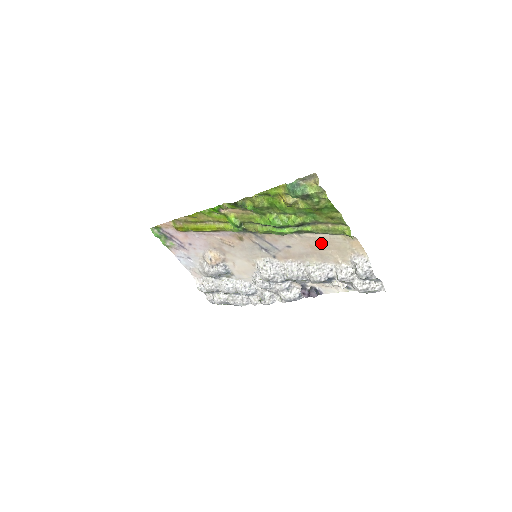
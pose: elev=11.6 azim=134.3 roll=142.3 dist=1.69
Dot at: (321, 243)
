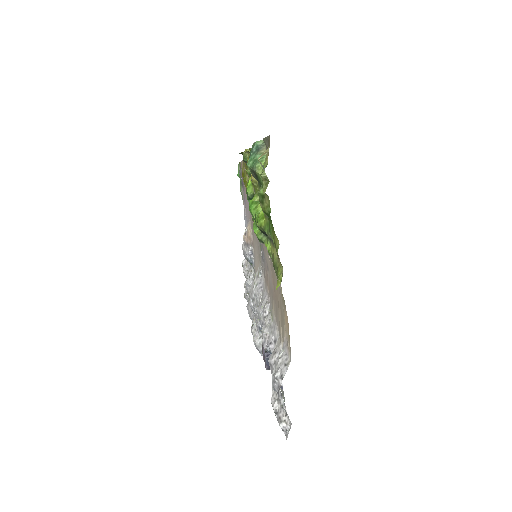
Dot at: (276, 285)
